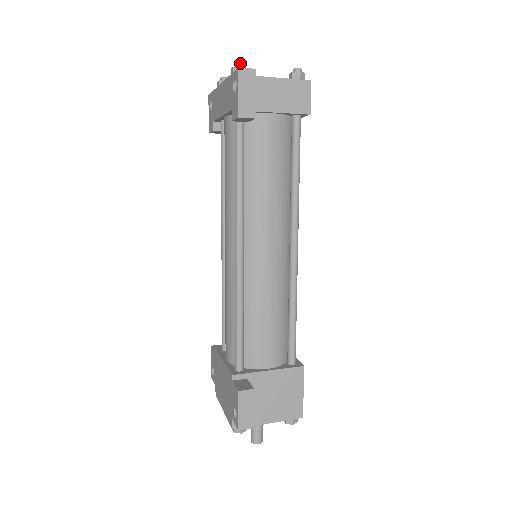
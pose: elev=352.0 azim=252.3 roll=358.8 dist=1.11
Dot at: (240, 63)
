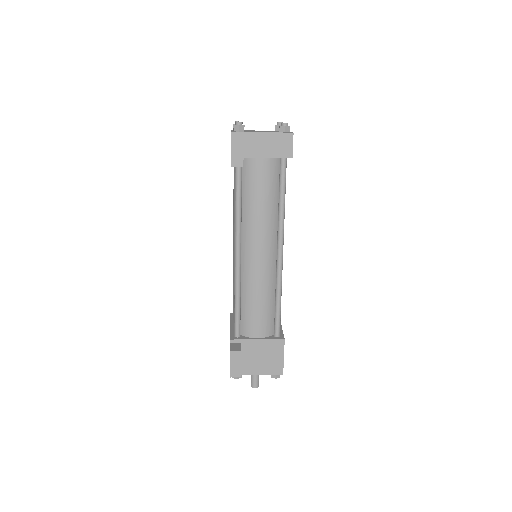
Dot at: (239, 122)
